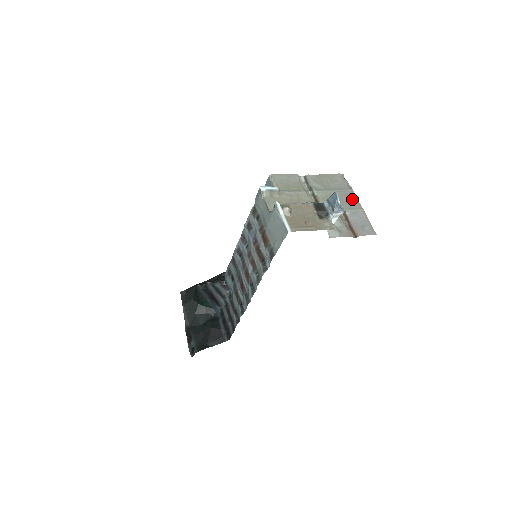
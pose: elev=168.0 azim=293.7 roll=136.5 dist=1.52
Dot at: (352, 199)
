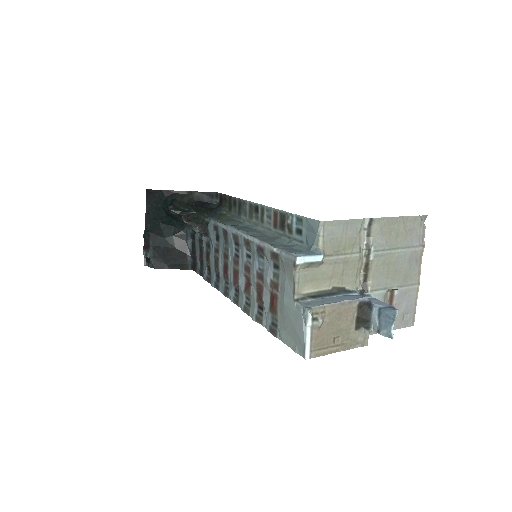
Dot at: (415, 266)
